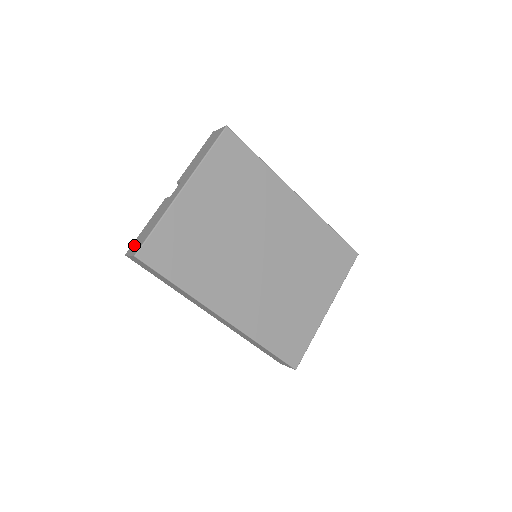
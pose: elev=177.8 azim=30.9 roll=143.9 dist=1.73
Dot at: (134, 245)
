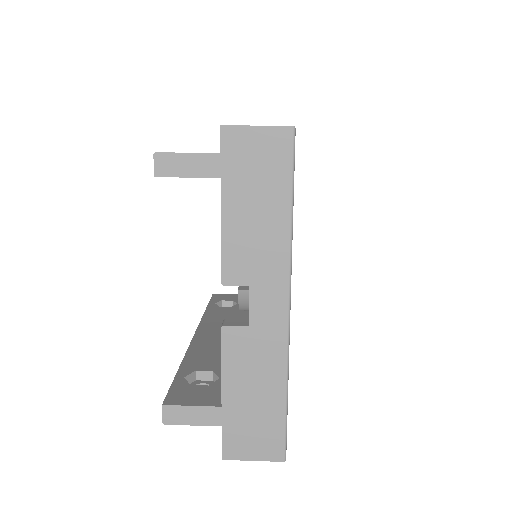
Dot at: (241, 440)
